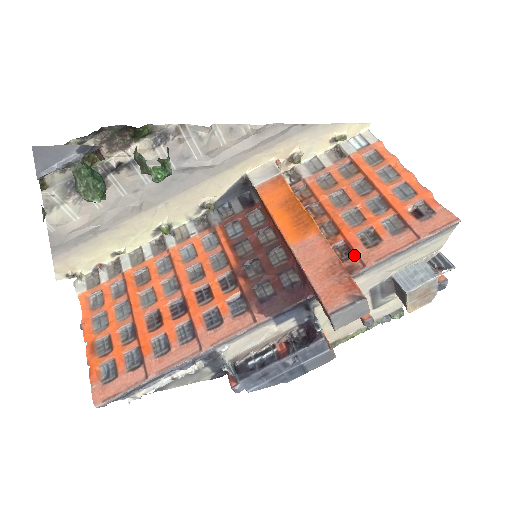
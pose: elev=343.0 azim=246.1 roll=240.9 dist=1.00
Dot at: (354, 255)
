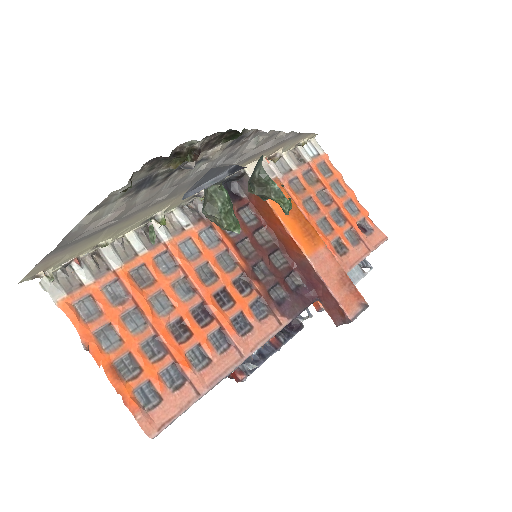
Dot at: occluded
